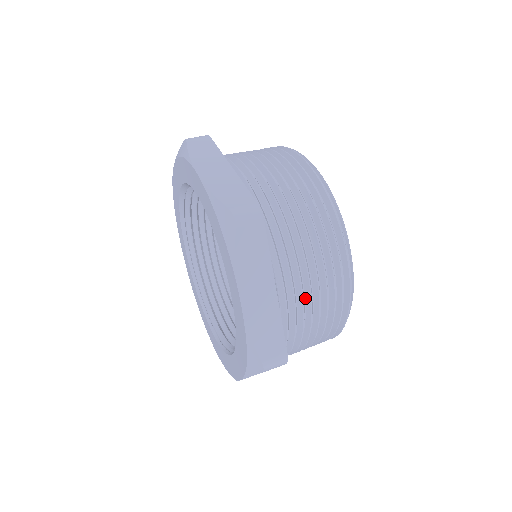
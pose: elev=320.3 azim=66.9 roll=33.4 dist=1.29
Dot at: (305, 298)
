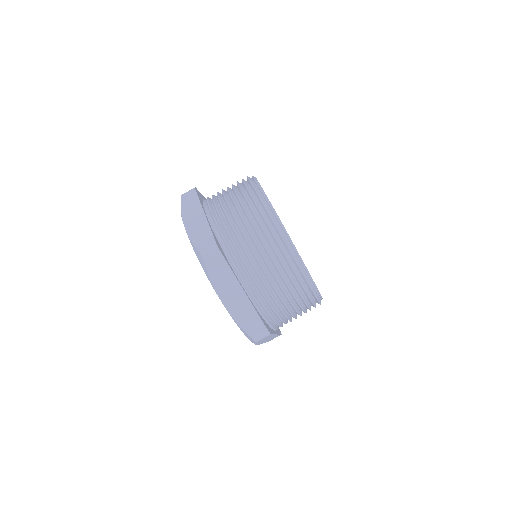
Dot at: (273, 290)
